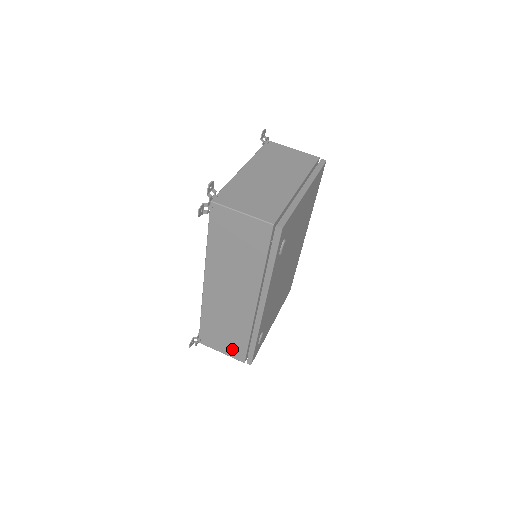
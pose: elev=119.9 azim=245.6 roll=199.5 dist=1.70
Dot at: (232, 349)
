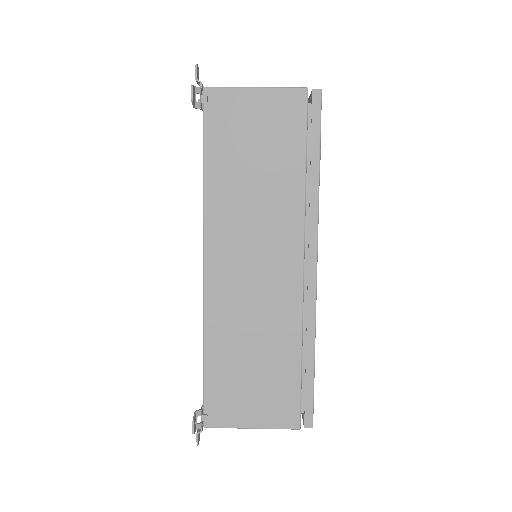
Dot at: (272, 405)
